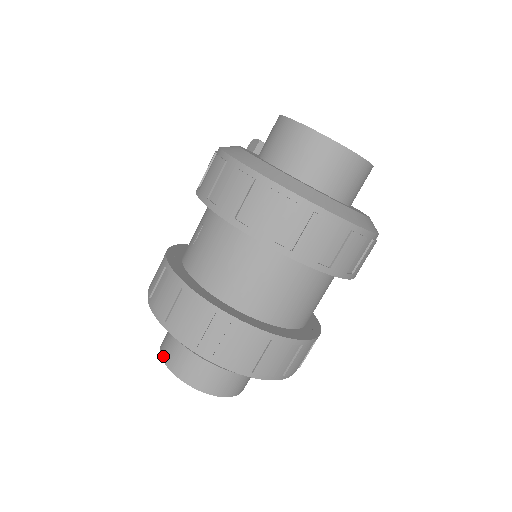
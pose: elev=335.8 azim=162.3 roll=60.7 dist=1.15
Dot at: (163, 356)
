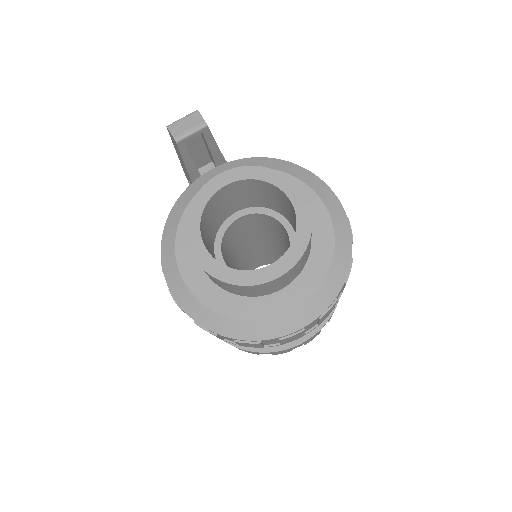
Dot at: occluded
